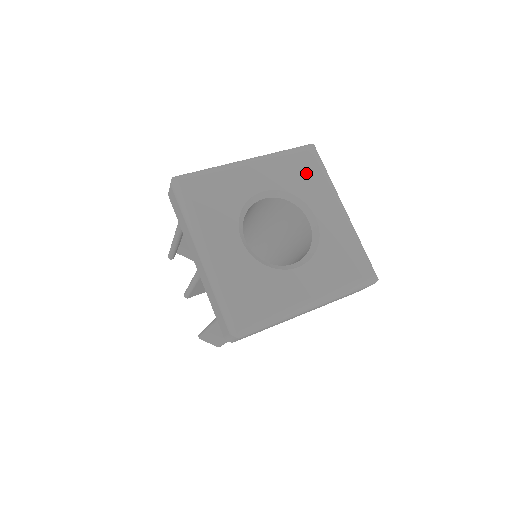
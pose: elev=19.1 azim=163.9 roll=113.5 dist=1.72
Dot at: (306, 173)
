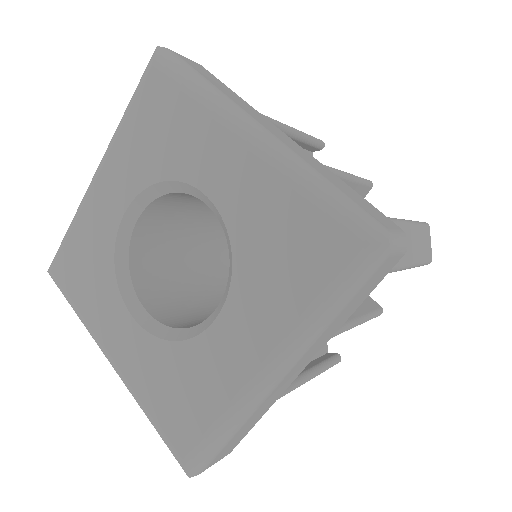
Dot at: (162, 121)
